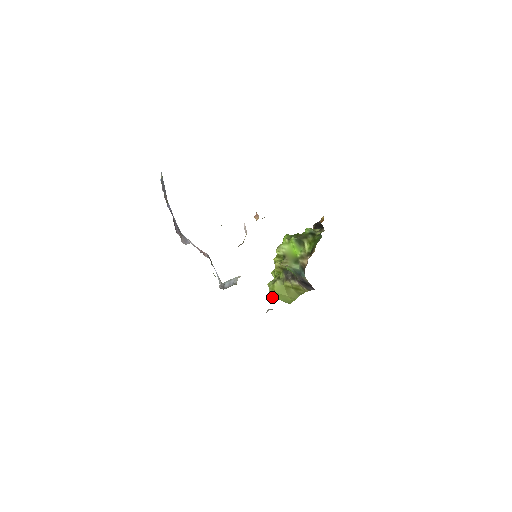
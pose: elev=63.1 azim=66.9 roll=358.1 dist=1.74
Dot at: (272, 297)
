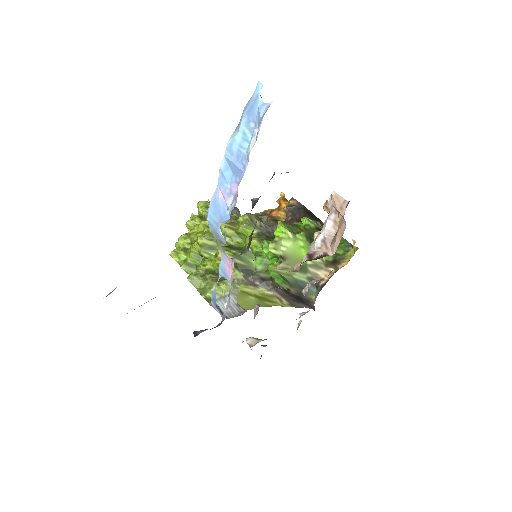
Dot at: (211, 305)
